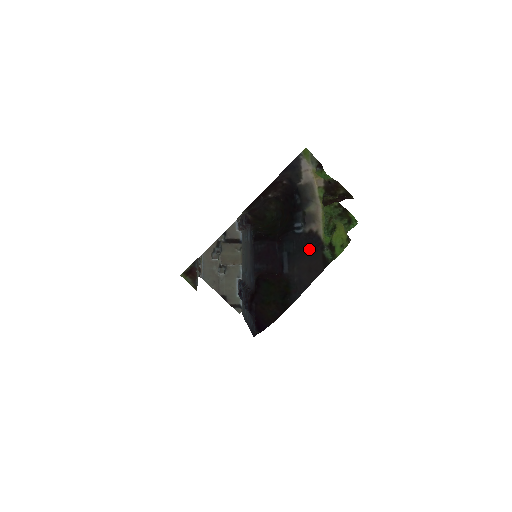
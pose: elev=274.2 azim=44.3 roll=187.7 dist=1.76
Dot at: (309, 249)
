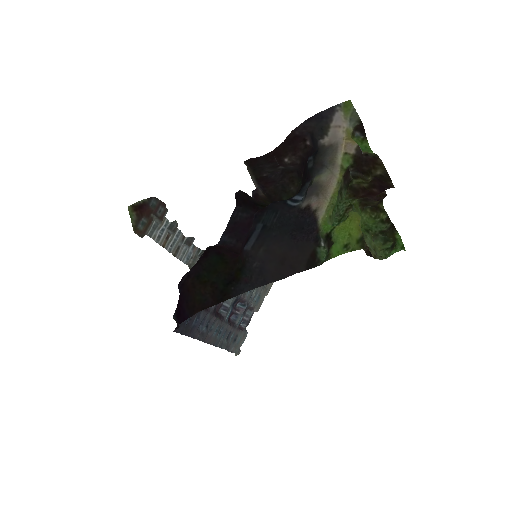
Dot at: (296, 233)
